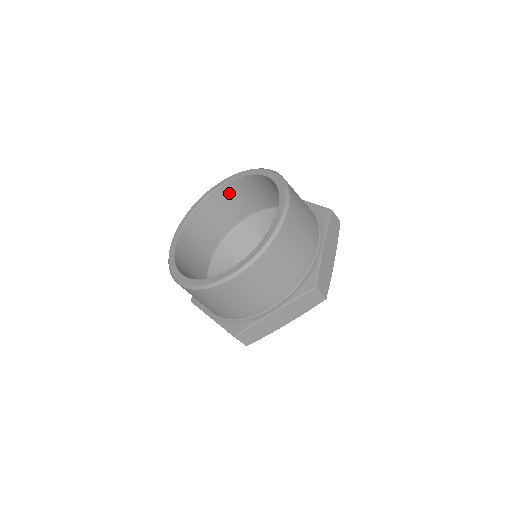
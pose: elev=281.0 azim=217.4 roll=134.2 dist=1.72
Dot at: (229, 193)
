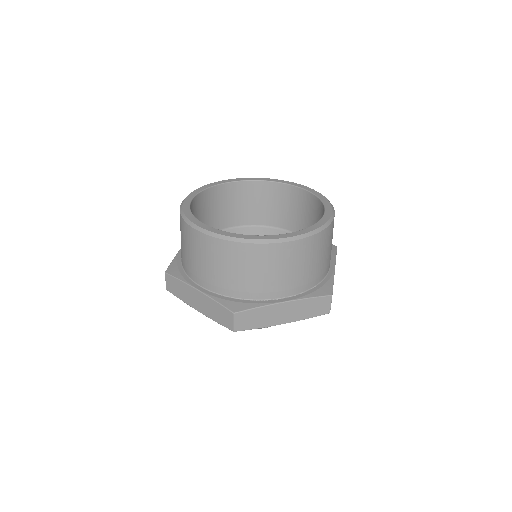
Dot at: (246, 192)
